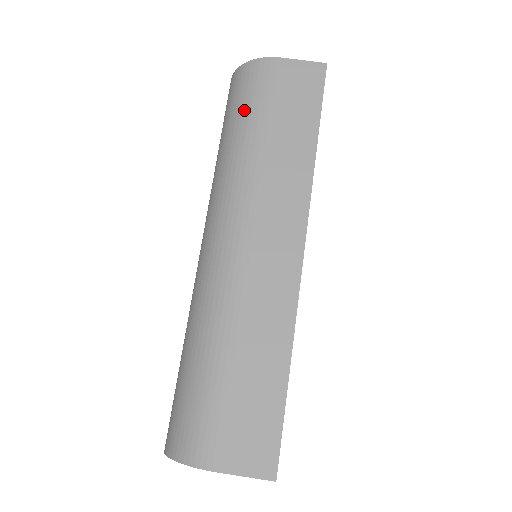
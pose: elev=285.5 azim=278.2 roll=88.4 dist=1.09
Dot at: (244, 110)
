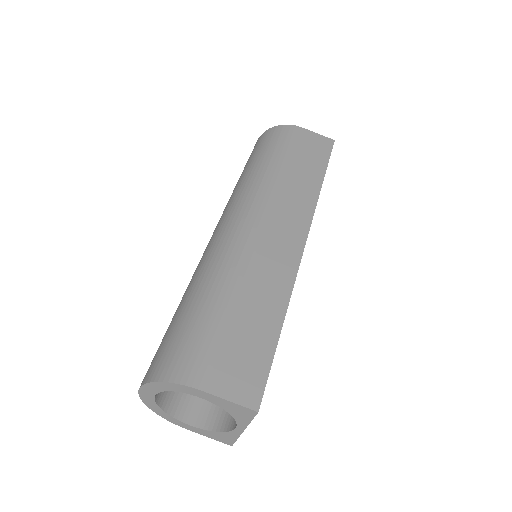
Dot at: (270, 149)
